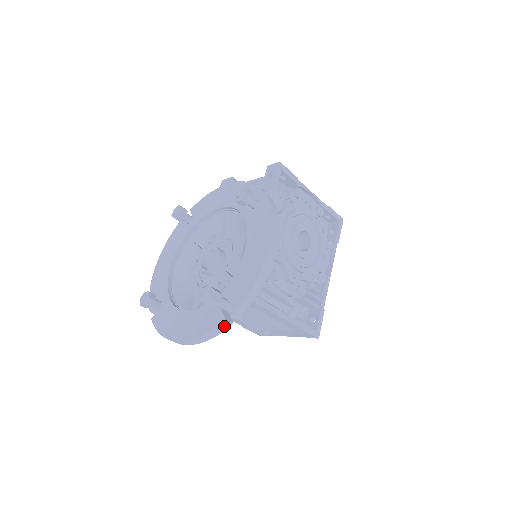
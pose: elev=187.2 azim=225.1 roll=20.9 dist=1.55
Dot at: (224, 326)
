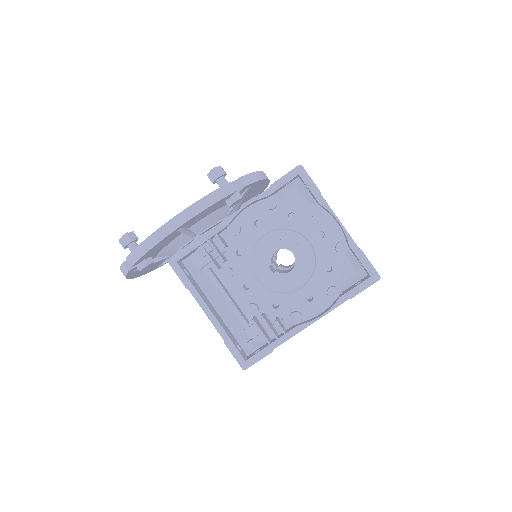
Dot at: (125, 269)
